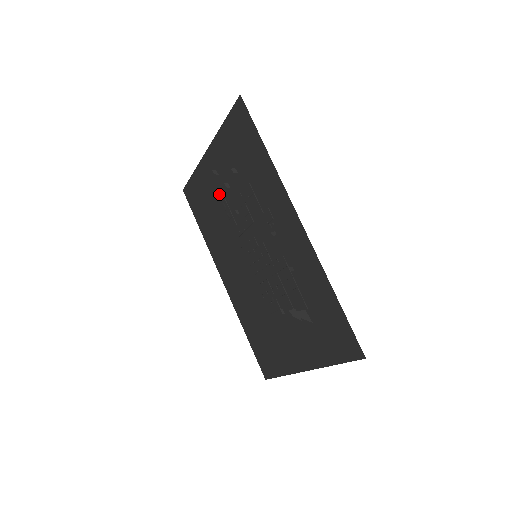
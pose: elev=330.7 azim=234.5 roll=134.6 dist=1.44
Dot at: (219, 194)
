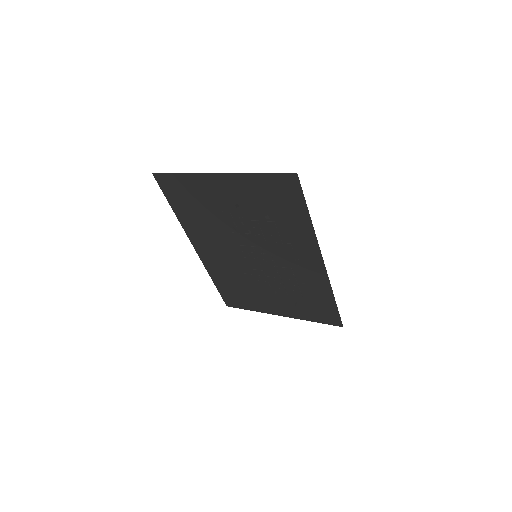
Dot at: (222, 206)
